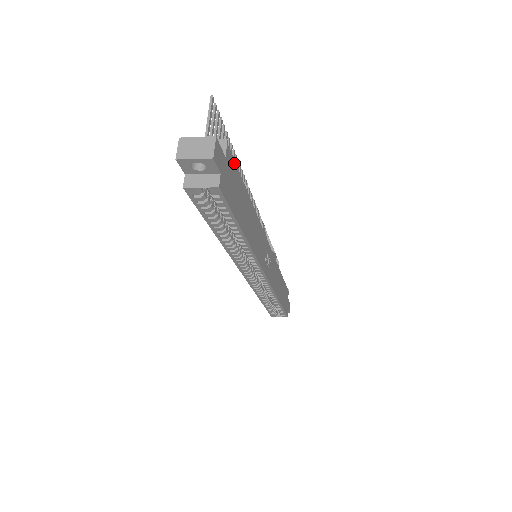
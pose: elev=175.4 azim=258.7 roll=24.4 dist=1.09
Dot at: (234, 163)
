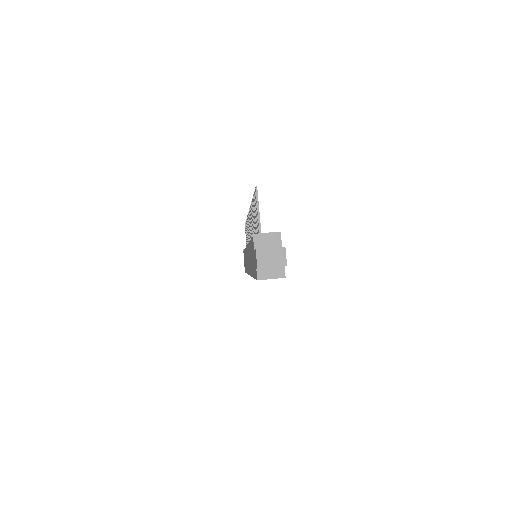
Dot at: occluded
